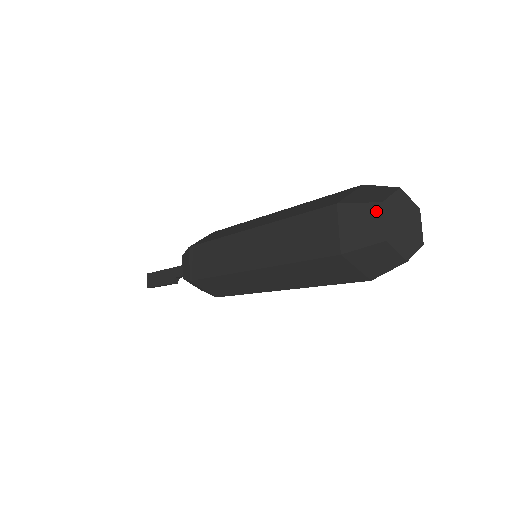
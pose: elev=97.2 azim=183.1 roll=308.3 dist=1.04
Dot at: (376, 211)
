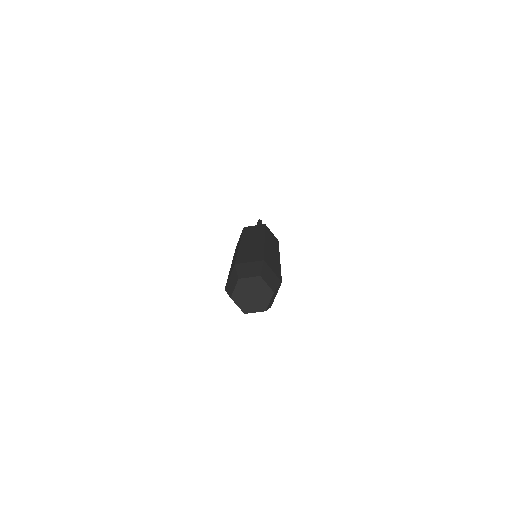
Dot at: (236, 281)
